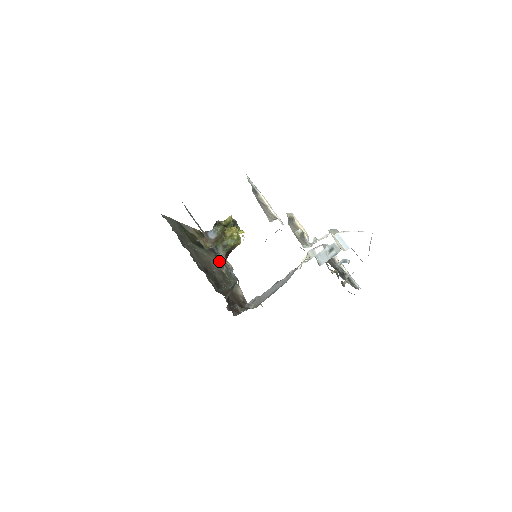
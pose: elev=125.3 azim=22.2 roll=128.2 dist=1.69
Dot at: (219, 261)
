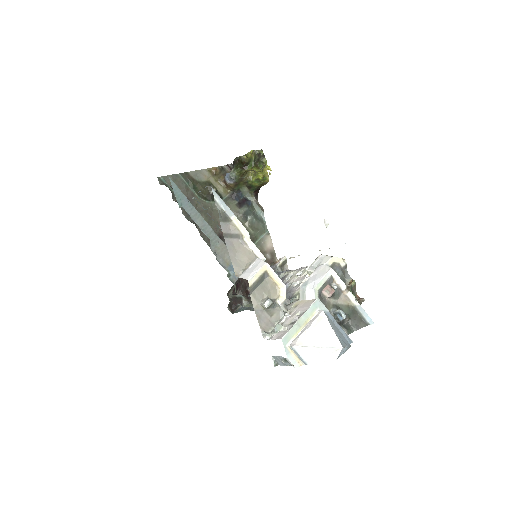
Dot at: (240, 213)
